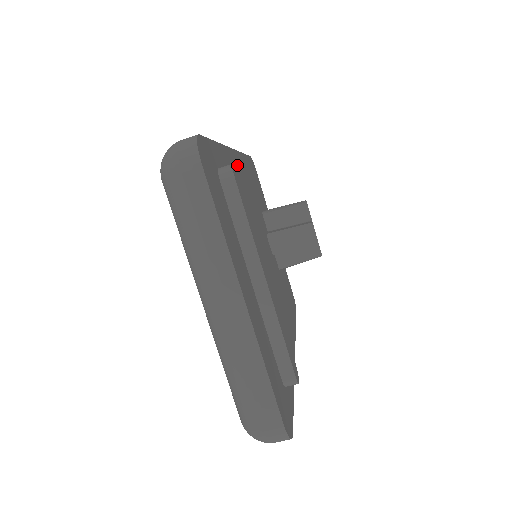
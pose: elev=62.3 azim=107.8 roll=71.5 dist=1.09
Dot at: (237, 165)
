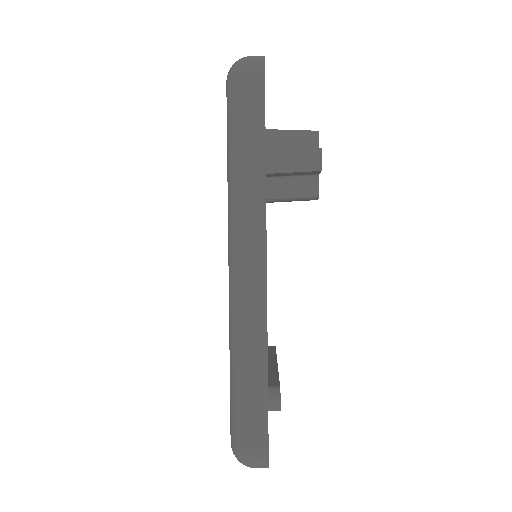
Dot at: occluded
